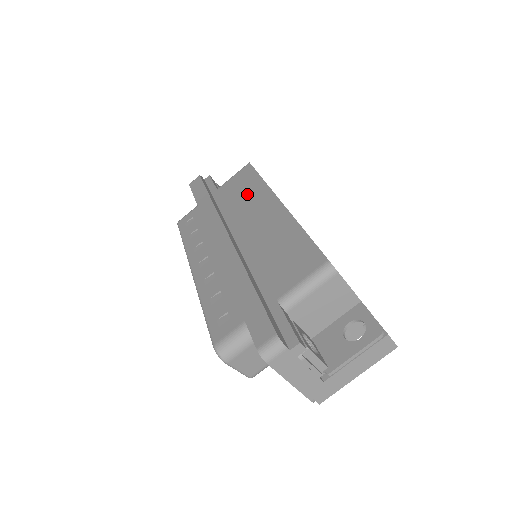
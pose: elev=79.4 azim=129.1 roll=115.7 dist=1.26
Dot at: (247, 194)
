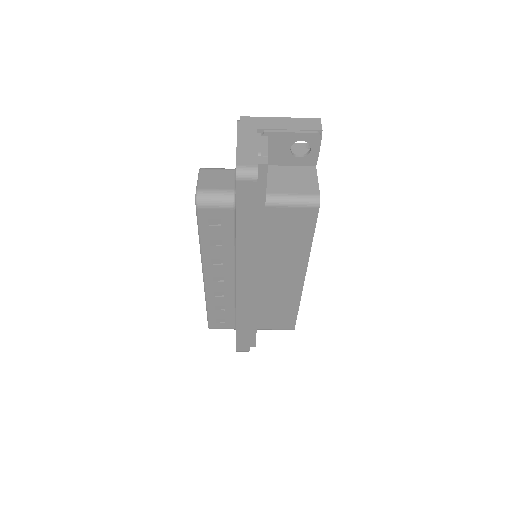
Dot at: (288, 249)
